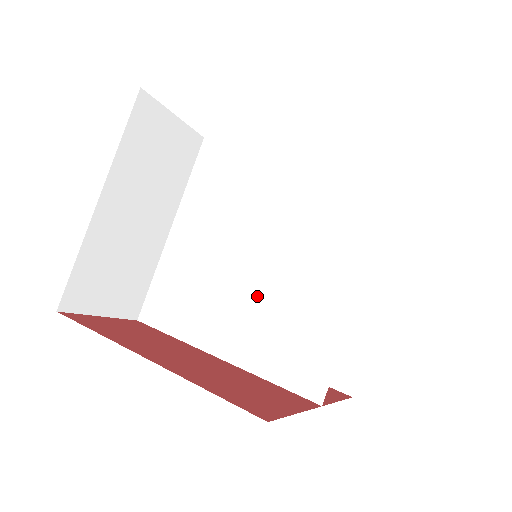
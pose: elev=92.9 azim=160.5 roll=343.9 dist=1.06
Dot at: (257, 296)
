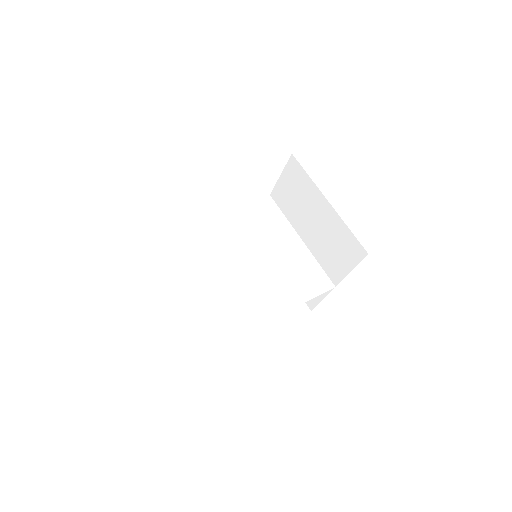
Dot at: (274, 271)
